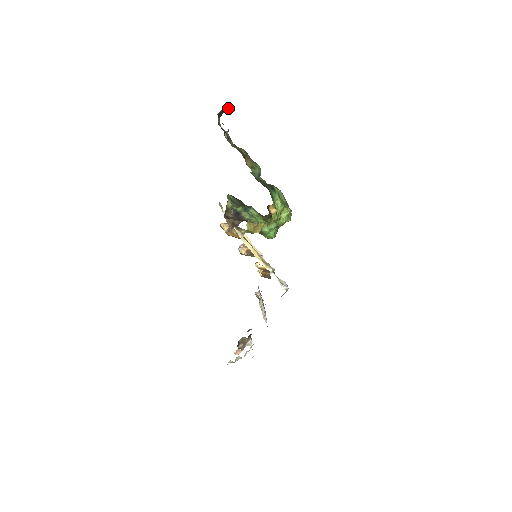
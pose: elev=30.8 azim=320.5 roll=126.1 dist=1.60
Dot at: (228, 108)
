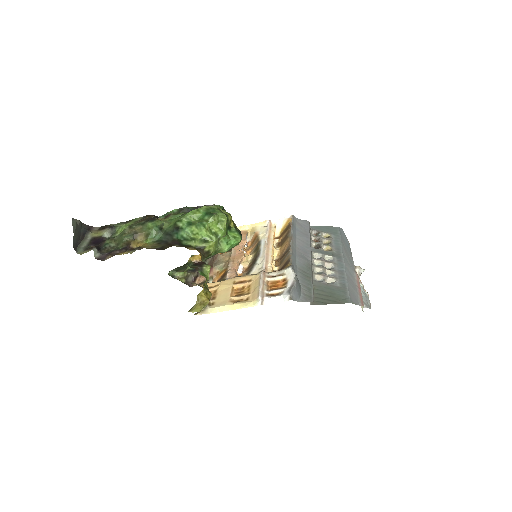
Dot at: (76, 222)
